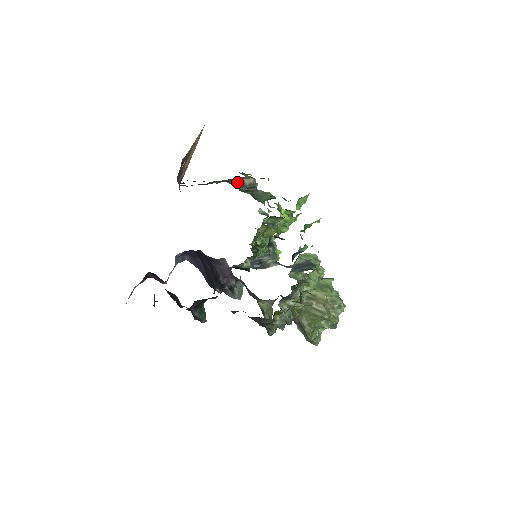
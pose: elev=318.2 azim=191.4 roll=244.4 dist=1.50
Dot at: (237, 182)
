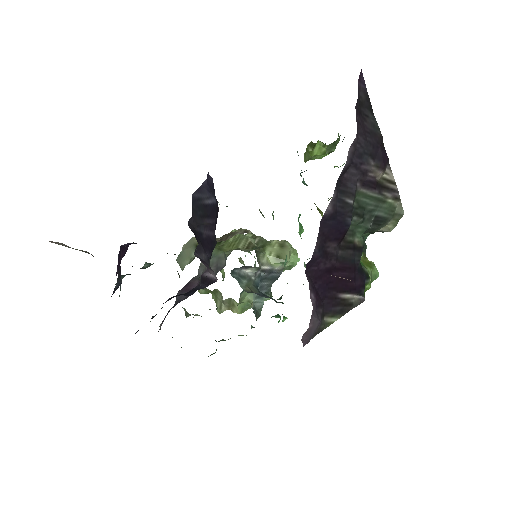
Dot at: (373, 231)
